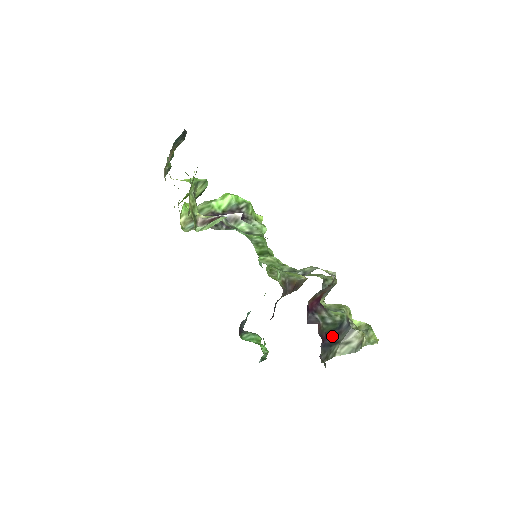
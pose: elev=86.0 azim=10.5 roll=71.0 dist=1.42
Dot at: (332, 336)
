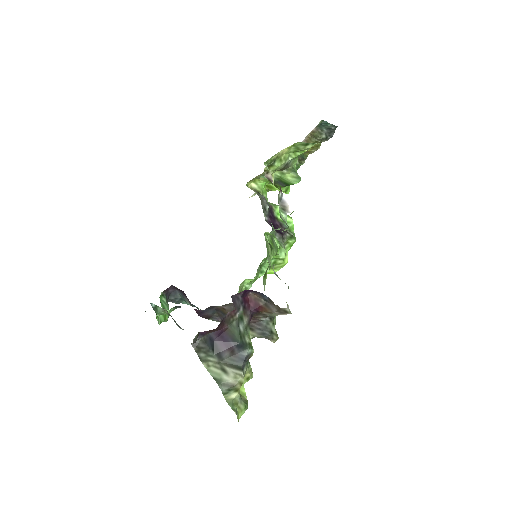
Dot at: (225, 343)
